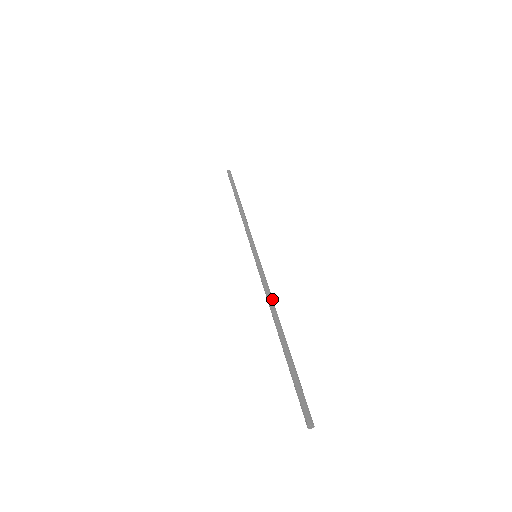
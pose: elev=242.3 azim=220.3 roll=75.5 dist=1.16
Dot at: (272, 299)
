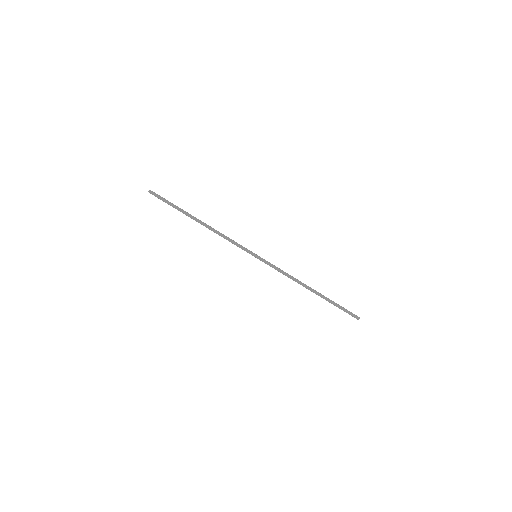
Dot at: (293, 277)
